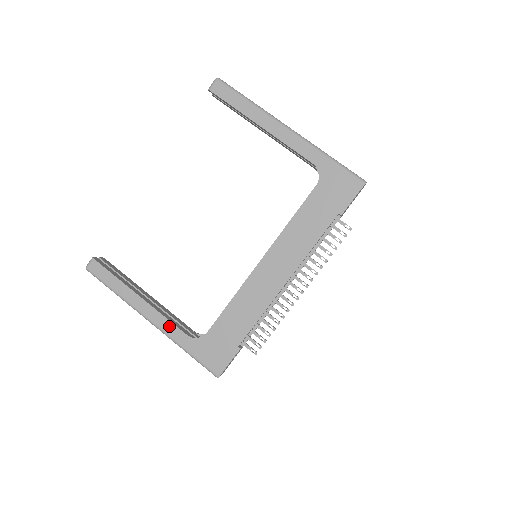
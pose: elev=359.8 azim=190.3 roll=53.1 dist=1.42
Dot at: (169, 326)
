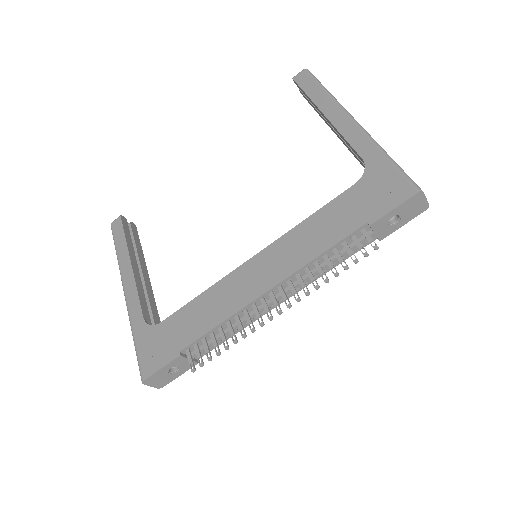
Dot at: (135, 302)
